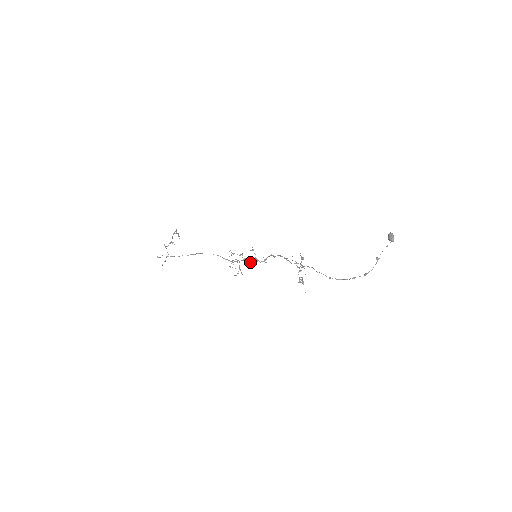
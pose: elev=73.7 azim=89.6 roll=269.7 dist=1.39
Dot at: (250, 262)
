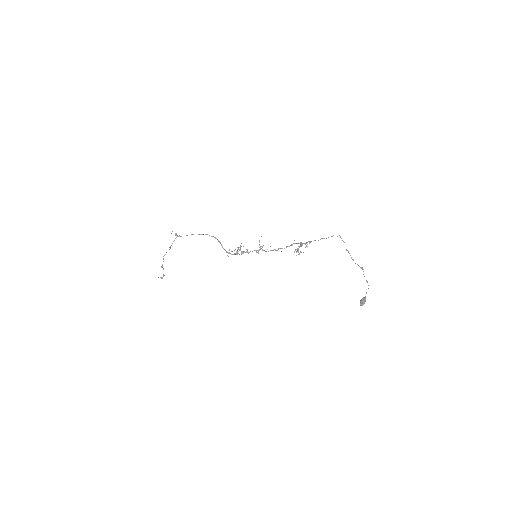
Dot at: occluded
